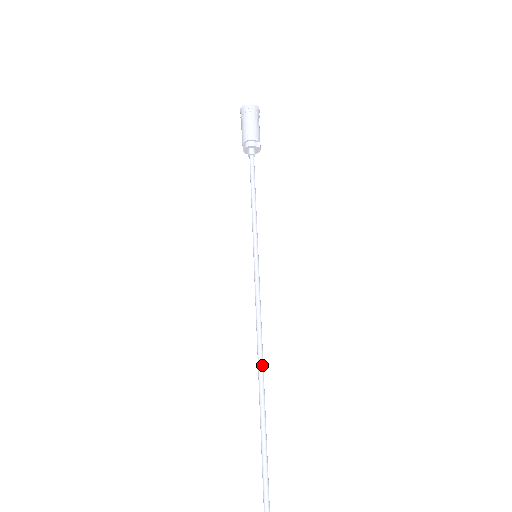
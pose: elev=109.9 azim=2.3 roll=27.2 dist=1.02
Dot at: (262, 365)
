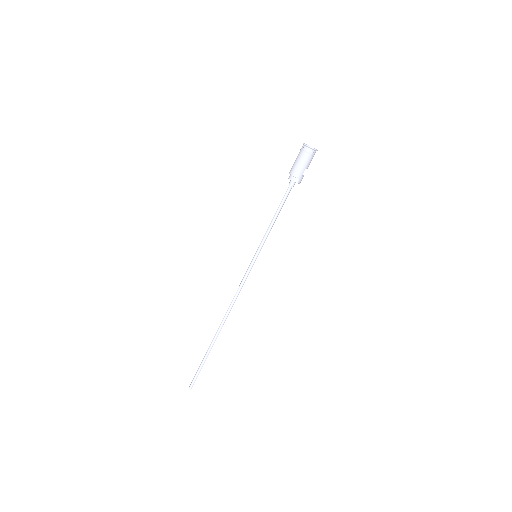
Dot at: (227, 315)
